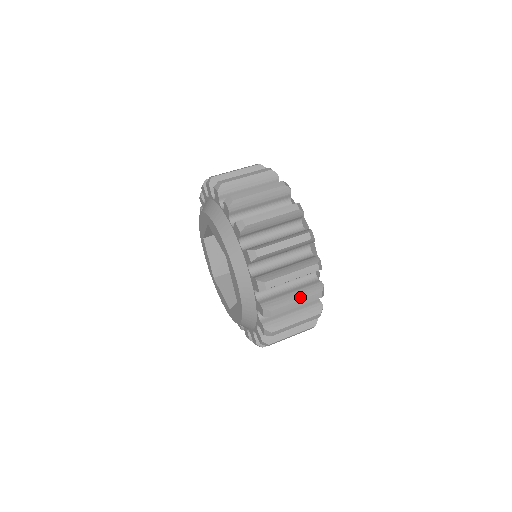
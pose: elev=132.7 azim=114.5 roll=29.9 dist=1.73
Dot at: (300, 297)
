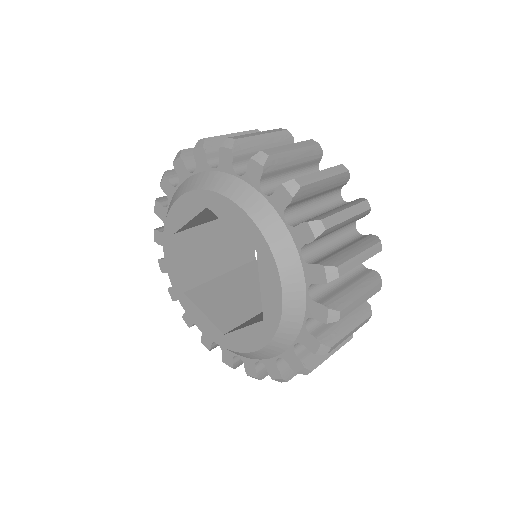
Dot at: (321, 171)
